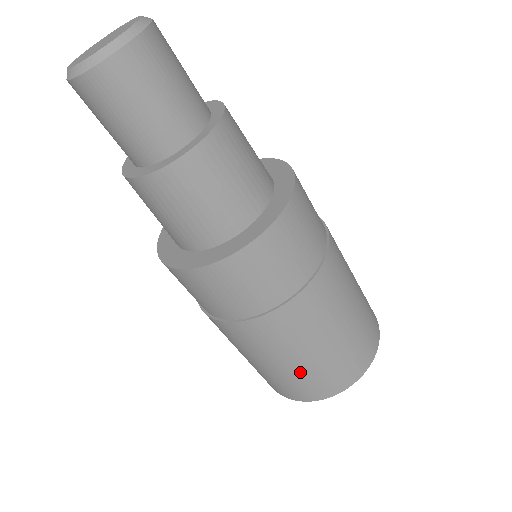
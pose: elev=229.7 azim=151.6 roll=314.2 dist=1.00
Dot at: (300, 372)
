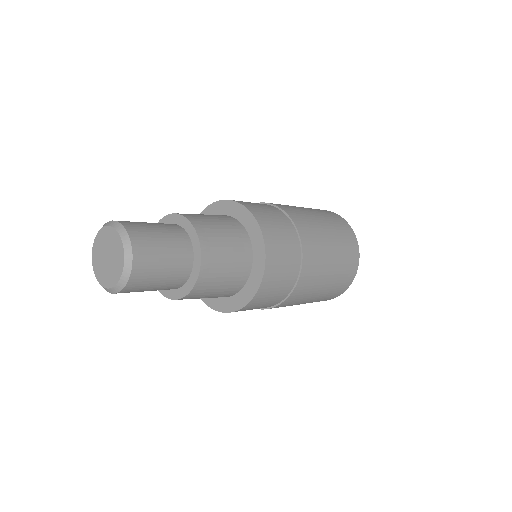
Dot at: occluded
